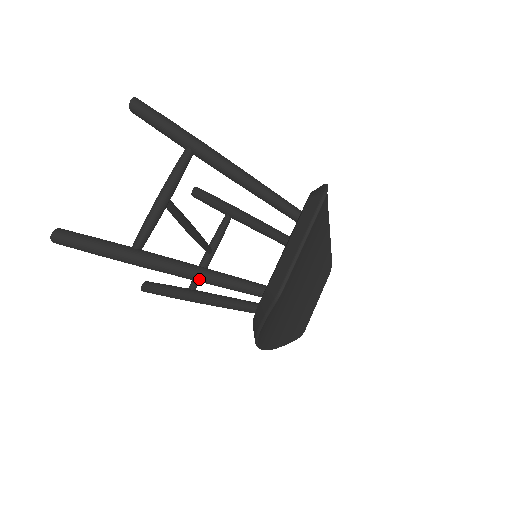
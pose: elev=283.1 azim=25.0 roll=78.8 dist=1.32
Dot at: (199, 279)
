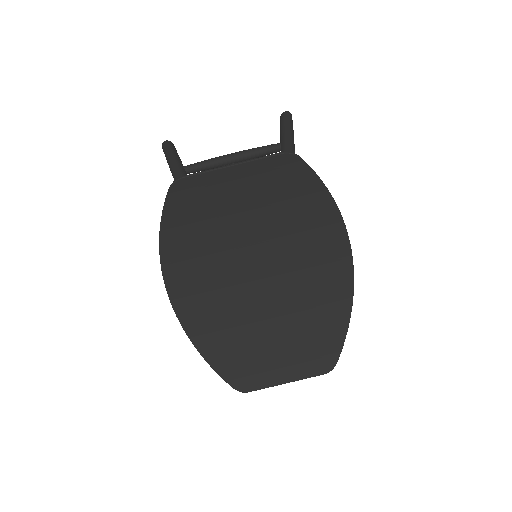
Dot at: occluded
